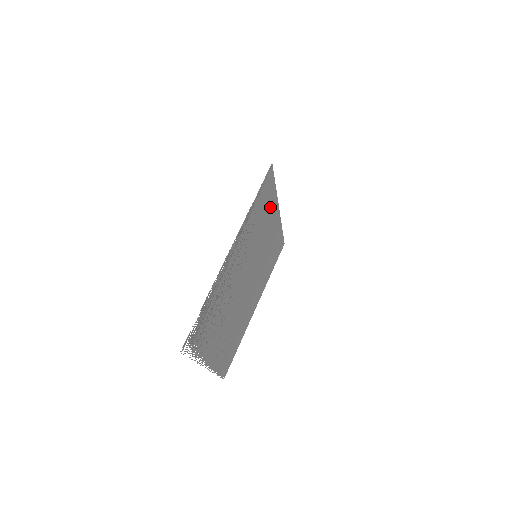
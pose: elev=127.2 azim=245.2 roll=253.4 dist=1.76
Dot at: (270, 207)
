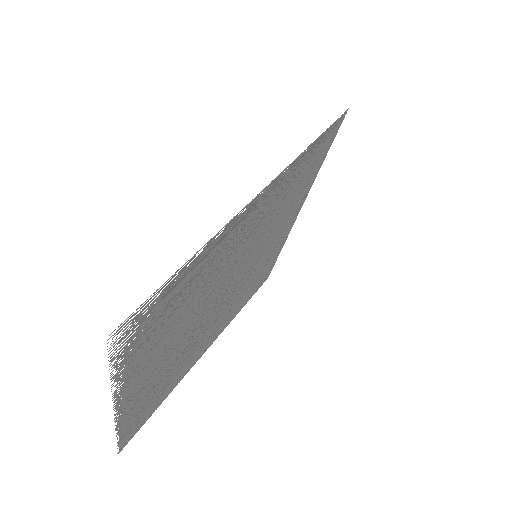
Dot at: (303, 189)
